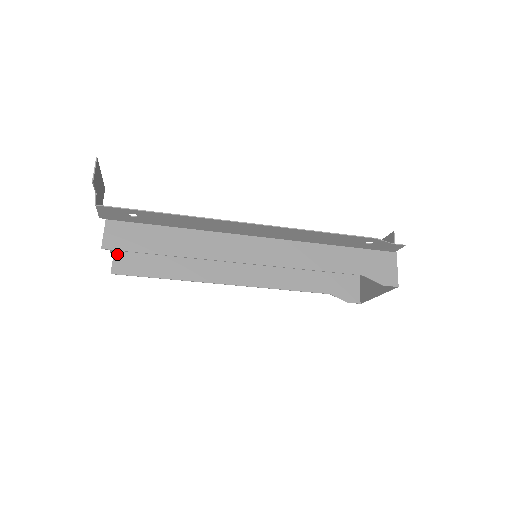
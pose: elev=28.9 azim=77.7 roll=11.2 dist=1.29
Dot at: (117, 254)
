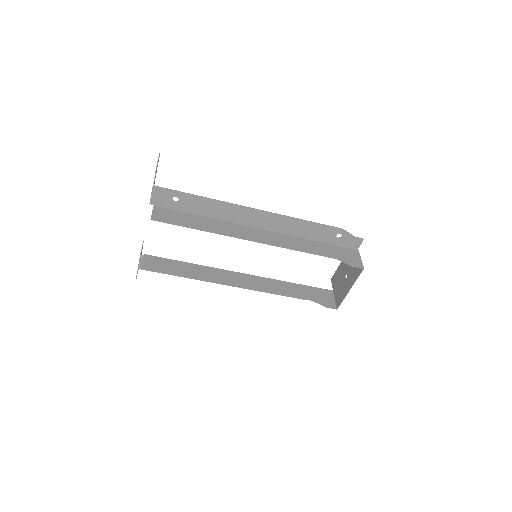
Dot at: (146, 258)
